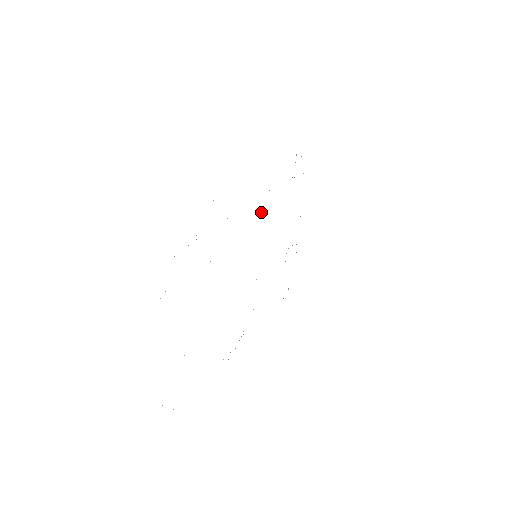
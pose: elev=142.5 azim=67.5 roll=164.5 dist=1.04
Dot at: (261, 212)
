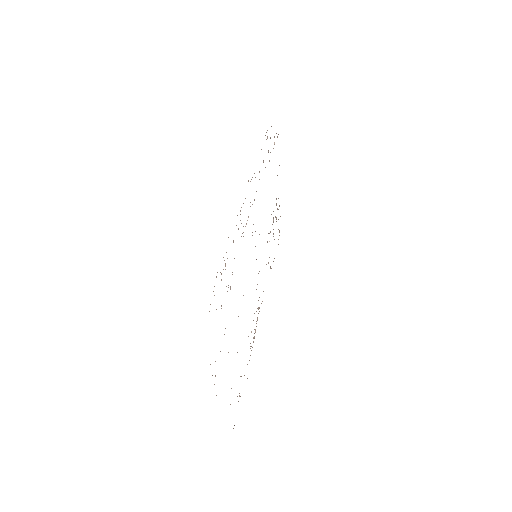
Dot at: occluded
